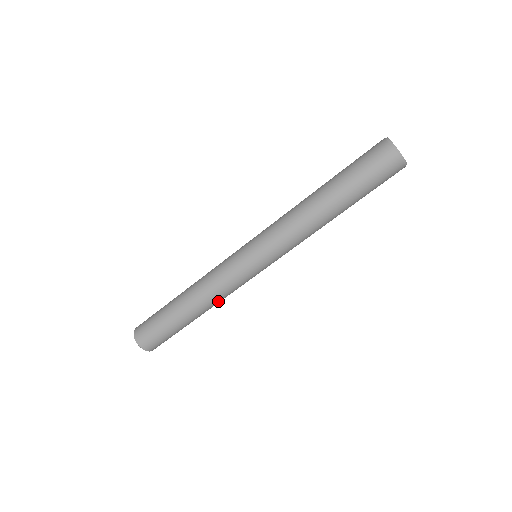
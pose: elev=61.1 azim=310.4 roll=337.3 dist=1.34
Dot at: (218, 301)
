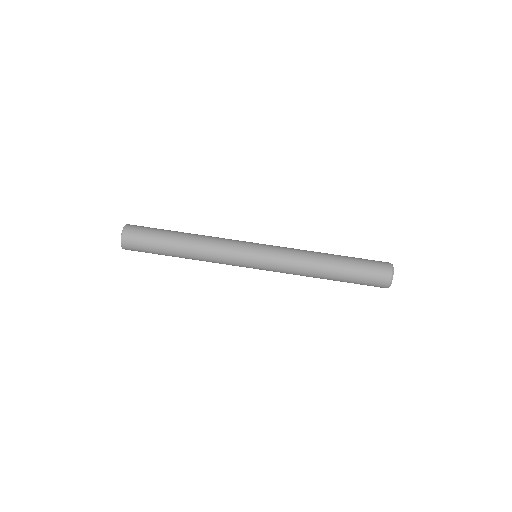
Dot at: (206, 261)
